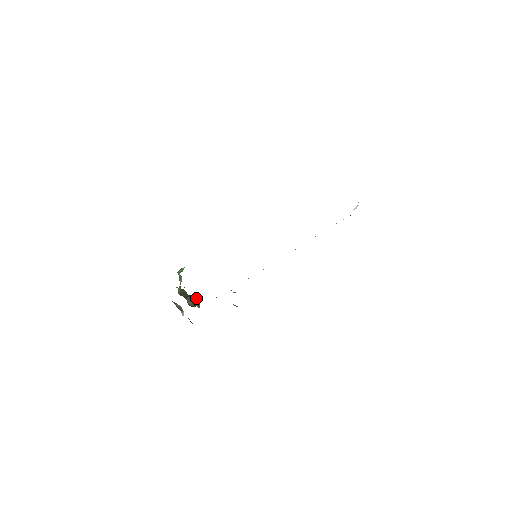
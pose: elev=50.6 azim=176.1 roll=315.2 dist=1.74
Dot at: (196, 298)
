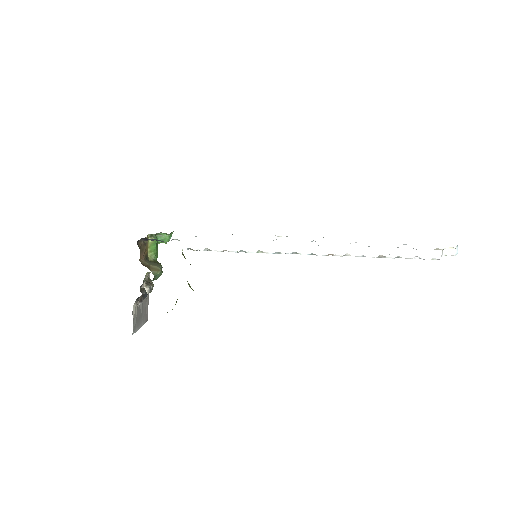
Dot at: (157, 265)
